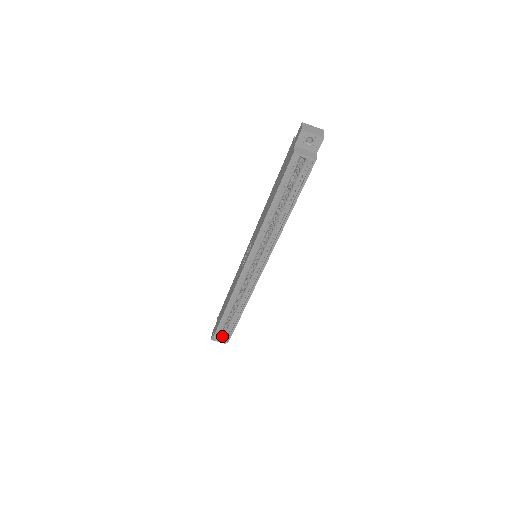
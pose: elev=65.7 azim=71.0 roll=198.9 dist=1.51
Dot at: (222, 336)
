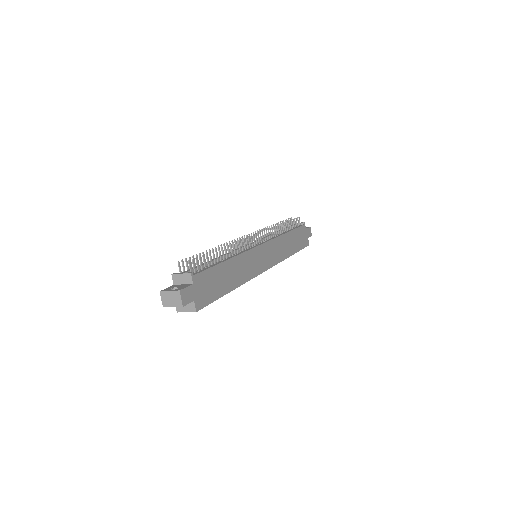
Dot at: occluded
